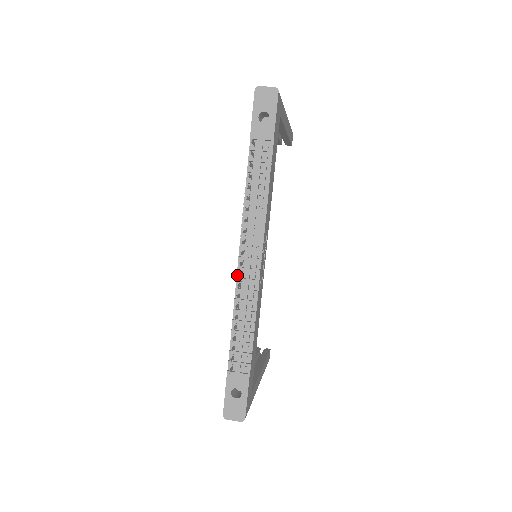
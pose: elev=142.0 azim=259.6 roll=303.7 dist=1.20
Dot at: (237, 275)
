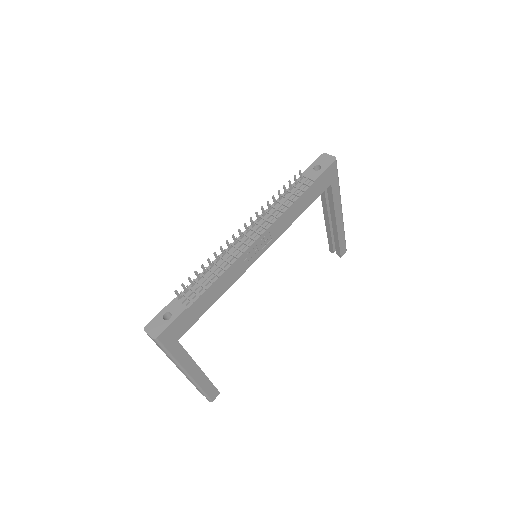
Dot at: (233, 243)
